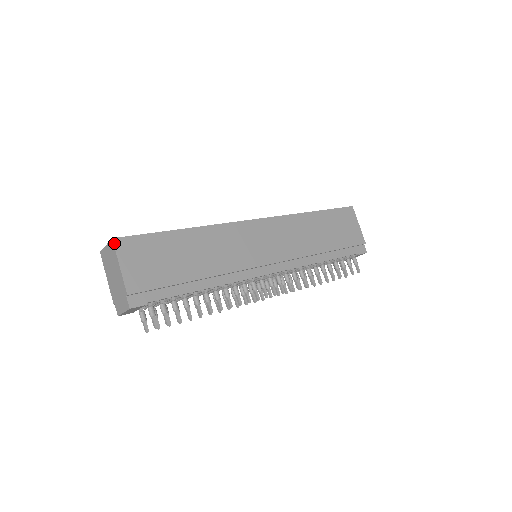
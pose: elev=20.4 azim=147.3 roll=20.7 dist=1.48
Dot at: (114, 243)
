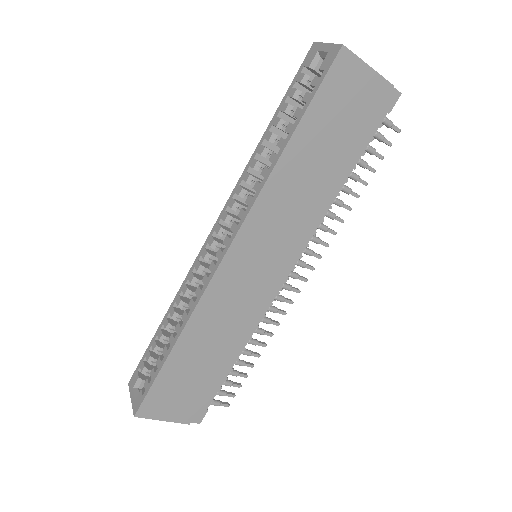
Dot at: (139, 417)
